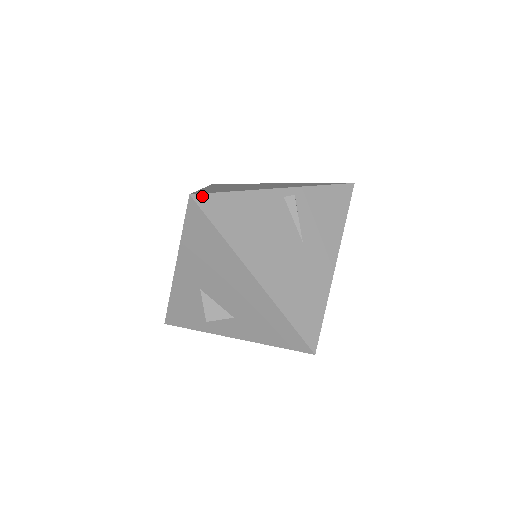
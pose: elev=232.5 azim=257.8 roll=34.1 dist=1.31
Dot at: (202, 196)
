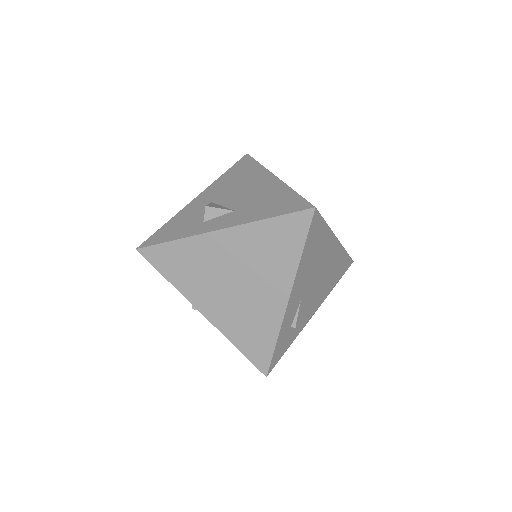
Dot at: occluded
